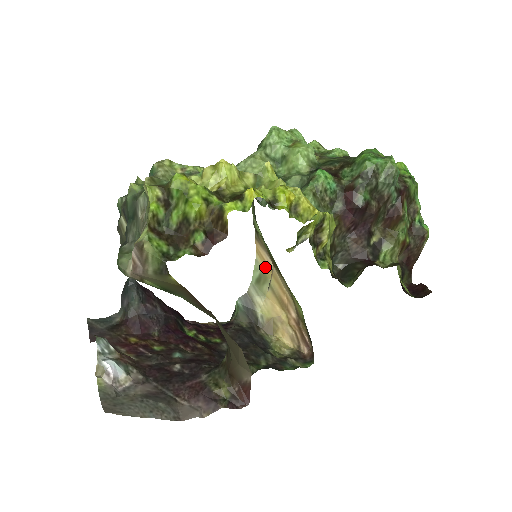
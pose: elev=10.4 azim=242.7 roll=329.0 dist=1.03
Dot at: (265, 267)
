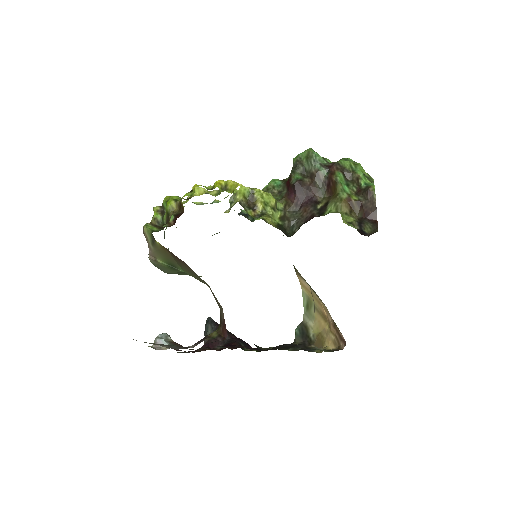
Dot at: (308, 293)
